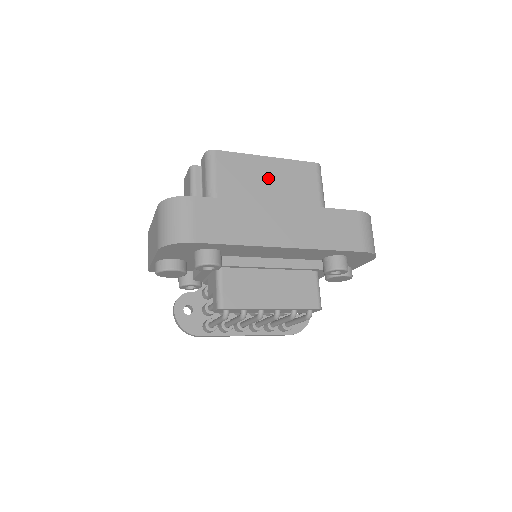
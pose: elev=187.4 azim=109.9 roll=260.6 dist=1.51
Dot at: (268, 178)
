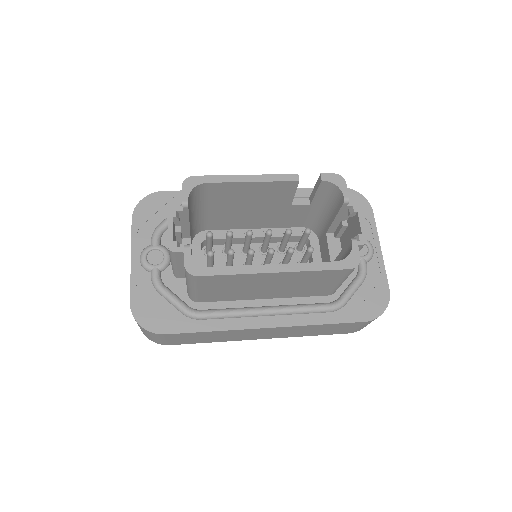
Dot at: (269, 284)
